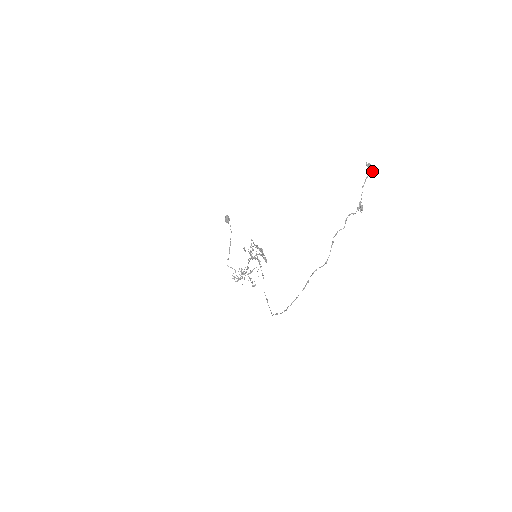
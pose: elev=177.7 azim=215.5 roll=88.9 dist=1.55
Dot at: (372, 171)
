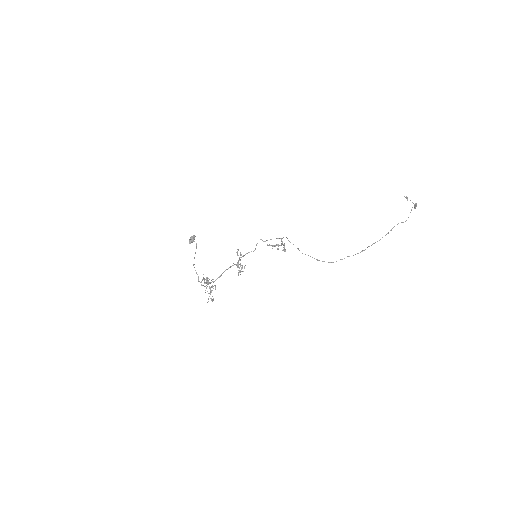
Dot at: occluded
